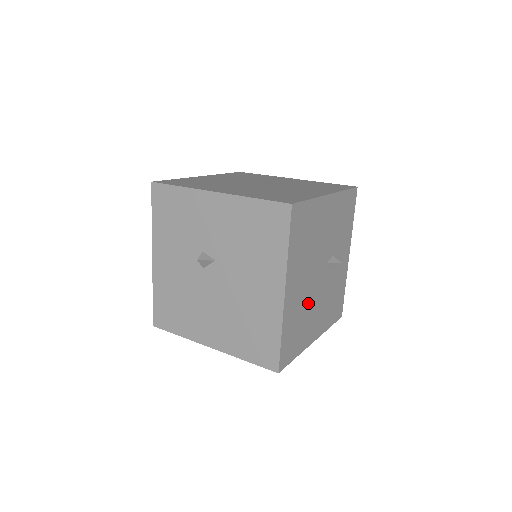
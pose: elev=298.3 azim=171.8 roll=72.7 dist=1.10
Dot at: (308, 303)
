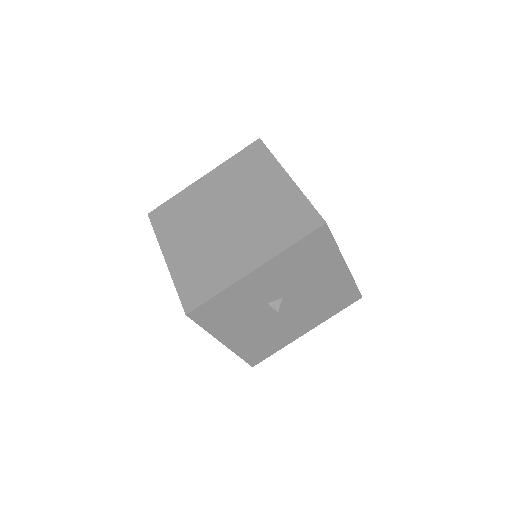
Dot at: occluded
